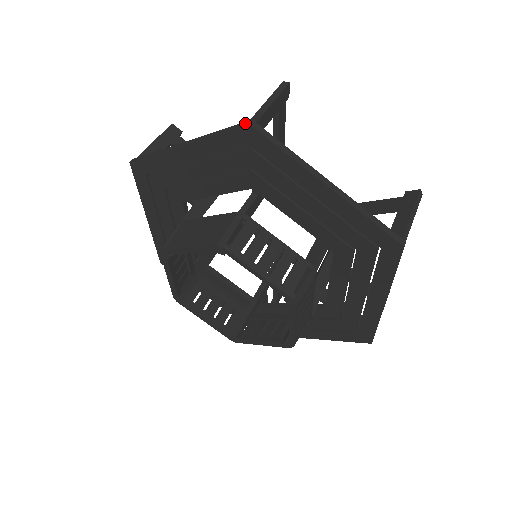
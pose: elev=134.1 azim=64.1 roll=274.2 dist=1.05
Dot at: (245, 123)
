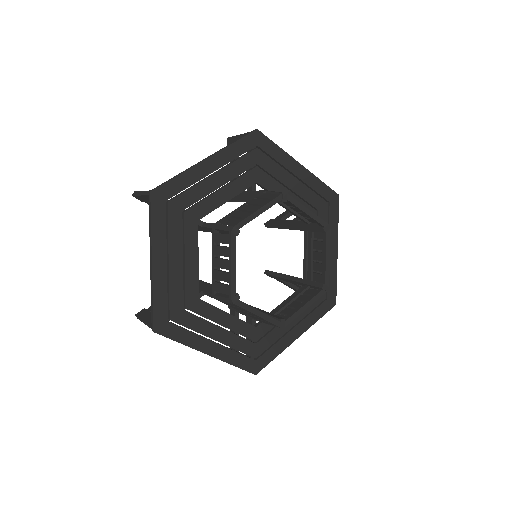
Dot at: (253, 131)
